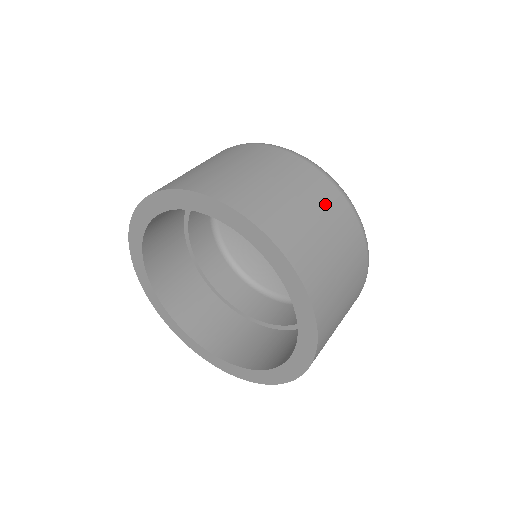
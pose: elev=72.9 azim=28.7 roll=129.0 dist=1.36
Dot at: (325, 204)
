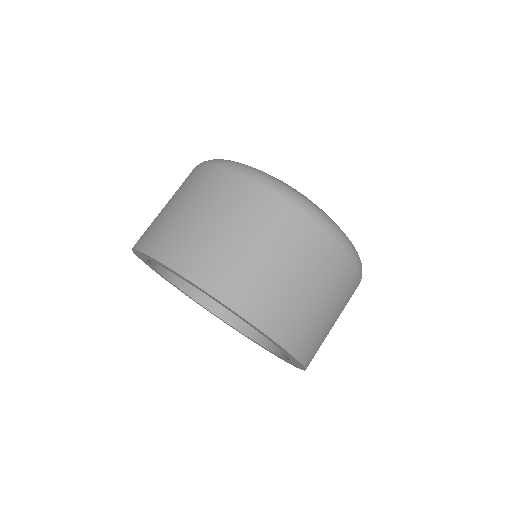
Dot at: (280, 233)
